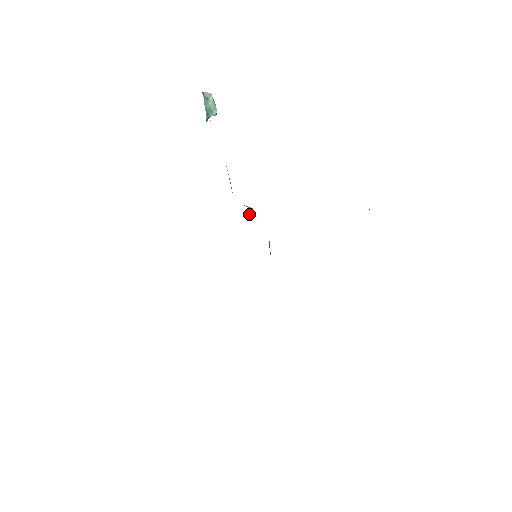
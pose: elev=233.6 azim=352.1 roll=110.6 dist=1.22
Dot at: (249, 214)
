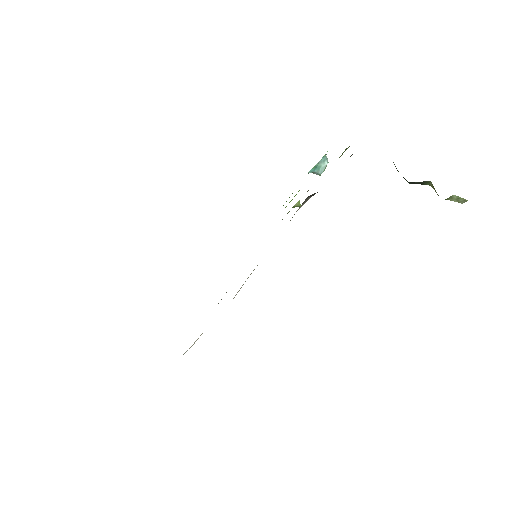
Dot at: (296, 203)
